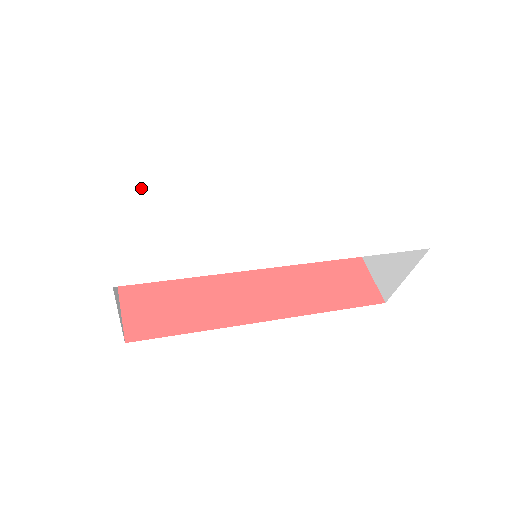
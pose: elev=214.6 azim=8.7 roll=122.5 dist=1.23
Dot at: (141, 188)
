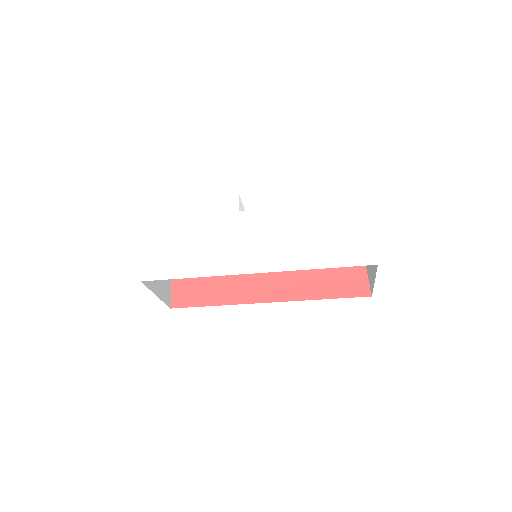
Dot at: (171, 209)
